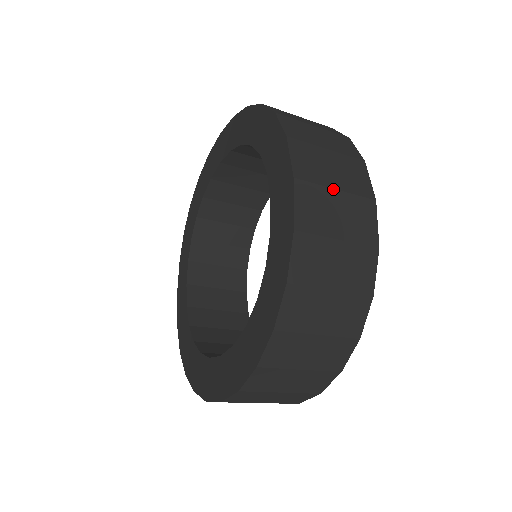
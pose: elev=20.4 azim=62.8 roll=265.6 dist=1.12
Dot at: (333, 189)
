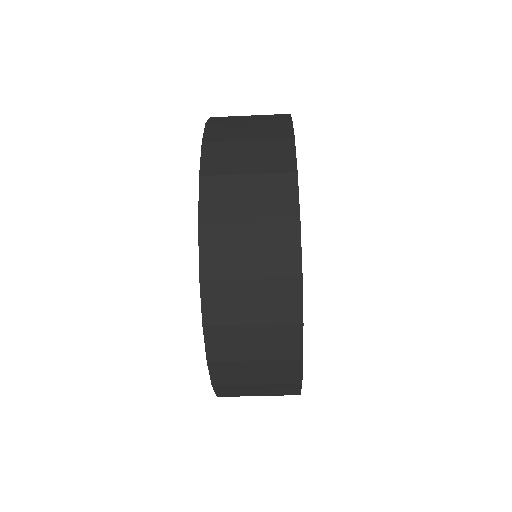
Dot at: (244, 225)
